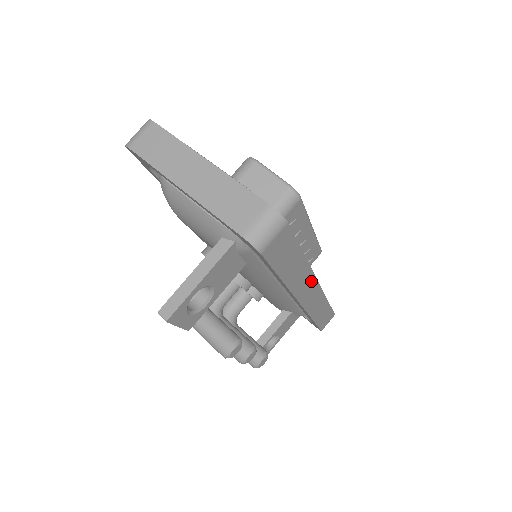
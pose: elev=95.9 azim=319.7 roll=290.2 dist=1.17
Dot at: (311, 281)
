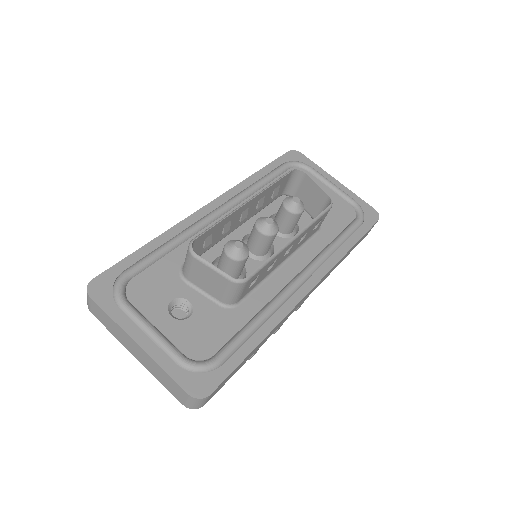
Dot at: (295, 307)
